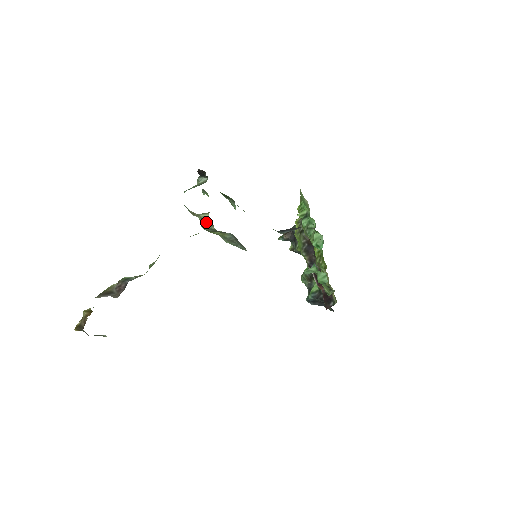
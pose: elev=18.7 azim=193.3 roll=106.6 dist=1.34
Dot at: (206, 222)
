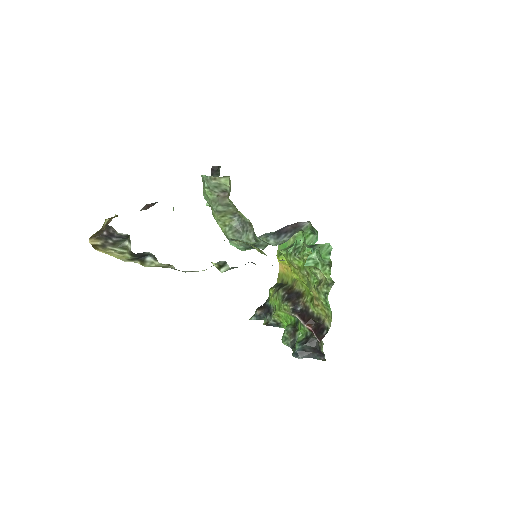
Dot at: (221, 197)
